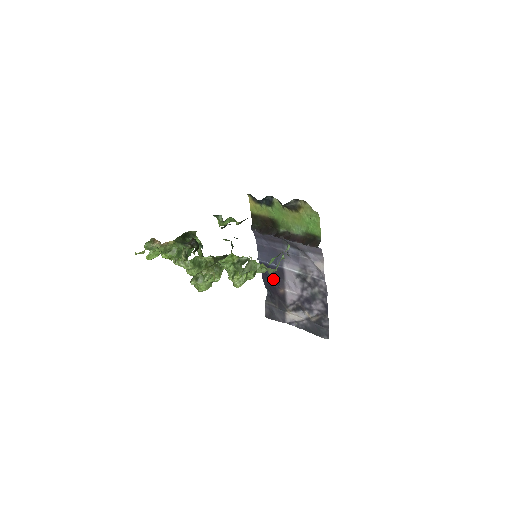
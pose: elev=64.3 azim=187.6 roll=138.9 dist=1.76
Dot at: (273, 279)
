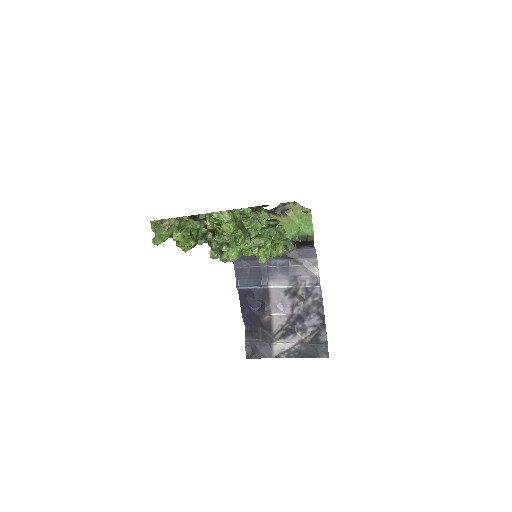
Dot at: (255, 306)
